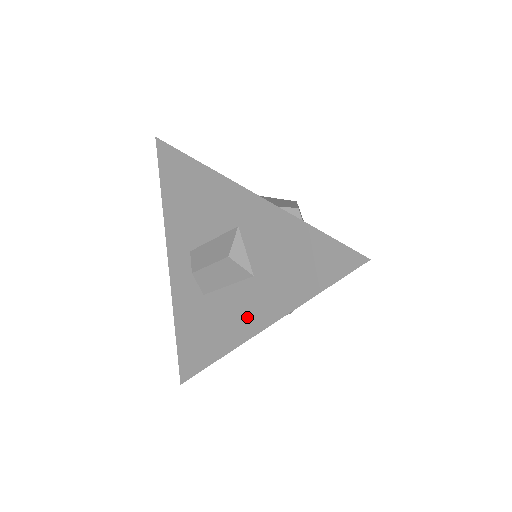
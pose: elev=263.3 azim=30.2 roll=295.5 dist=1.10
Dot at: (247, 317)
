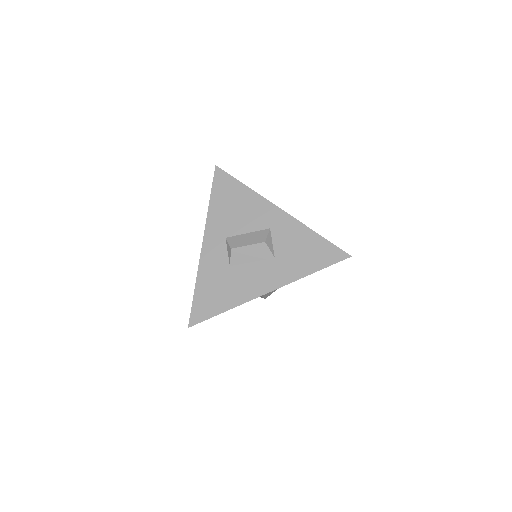
Dot at: (263, 282)
